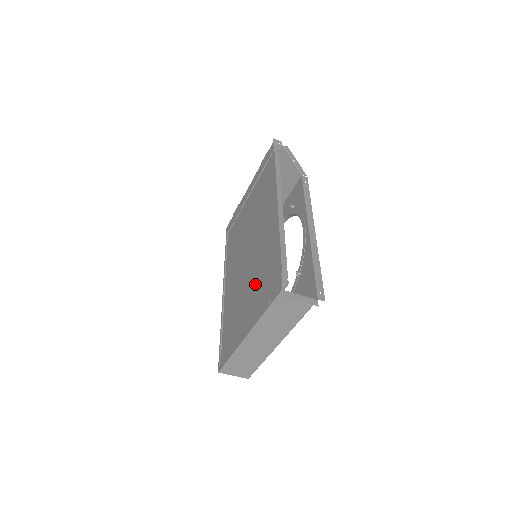
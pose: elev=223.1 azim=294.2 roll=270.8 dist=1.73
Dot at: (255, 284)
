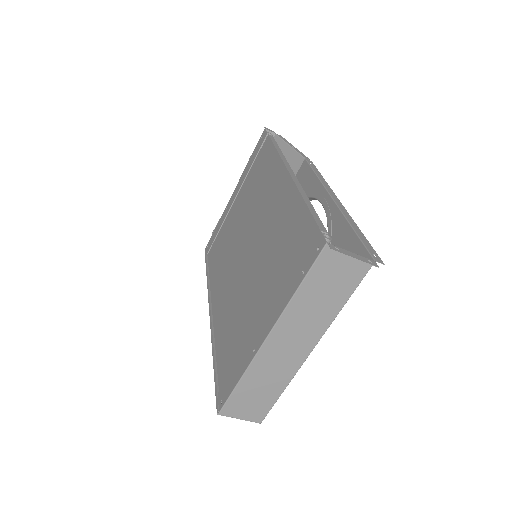
Dot at: (268, 272)
